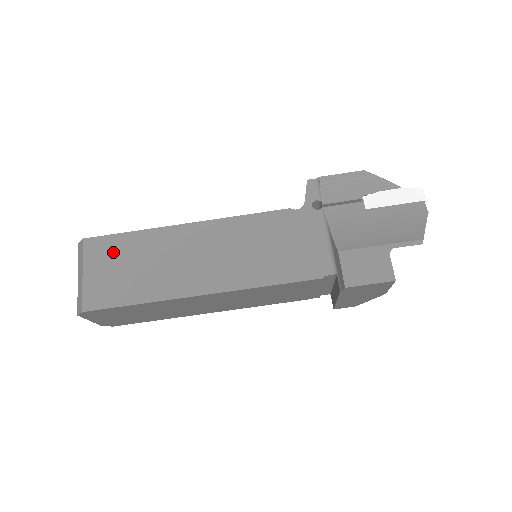
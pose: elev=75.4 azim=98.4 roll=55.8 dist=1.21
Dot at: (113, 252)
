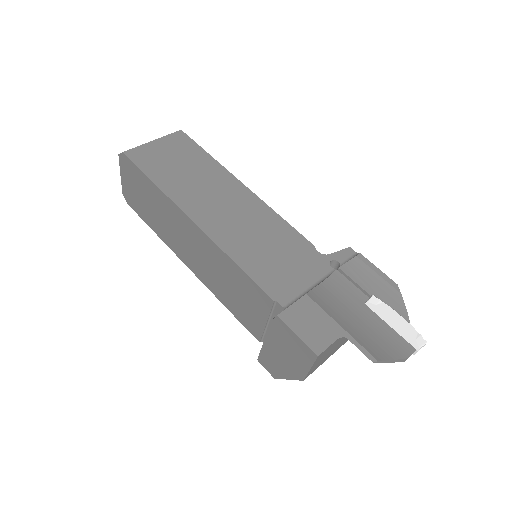
Dot at: (184, 150)
